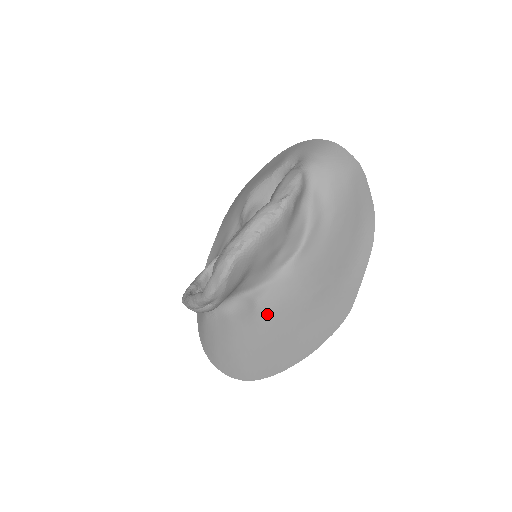
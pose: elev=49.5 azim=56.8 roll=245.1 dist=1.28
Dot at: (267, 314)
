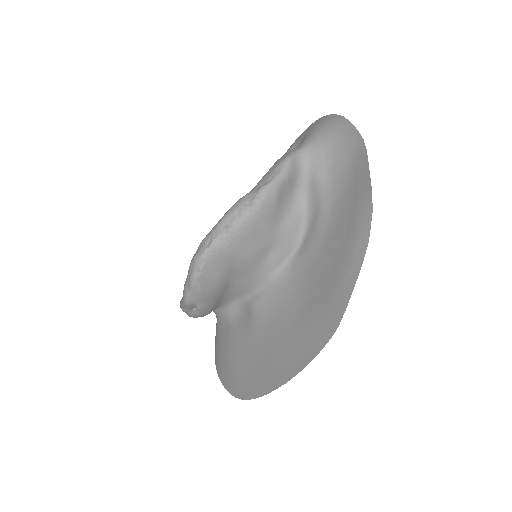
Dot at: (261, 324)
